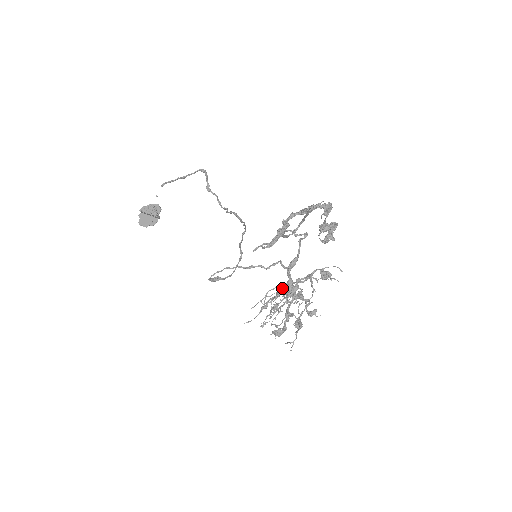
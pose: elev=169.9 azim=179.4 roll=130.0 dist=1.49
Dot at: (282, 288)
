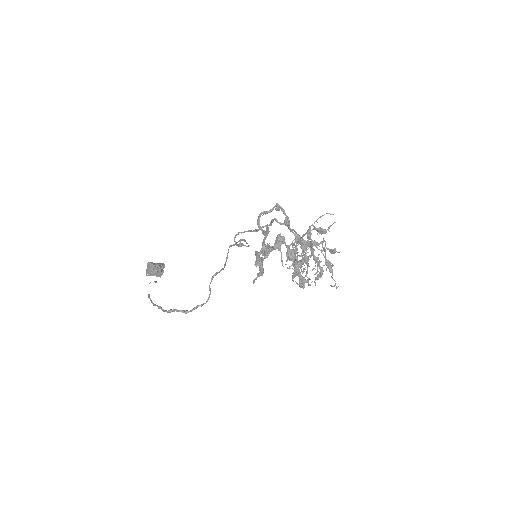
Dot at: (295, 253)
